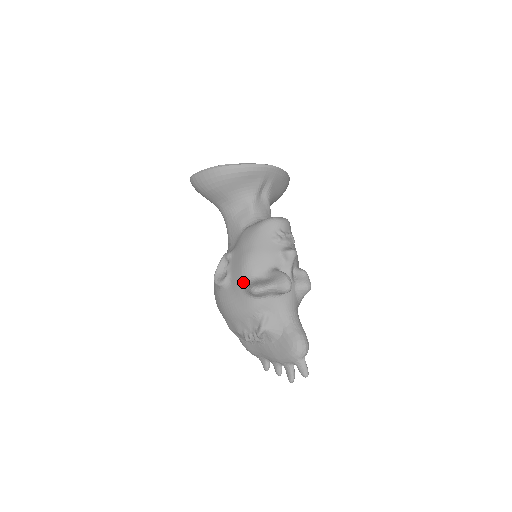
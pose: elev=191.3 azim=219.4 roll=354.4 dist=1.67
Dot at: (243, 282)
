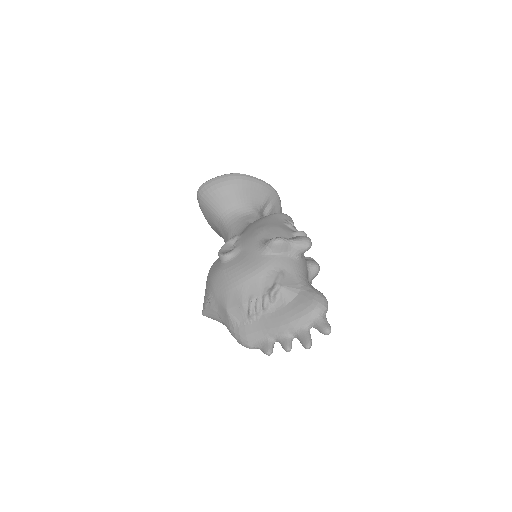
Dot at: (258, 243)
